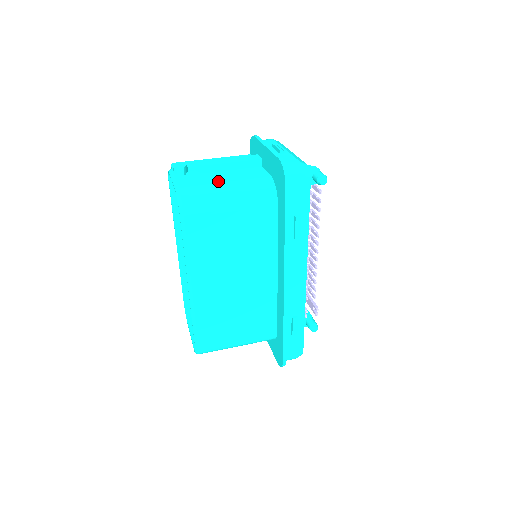
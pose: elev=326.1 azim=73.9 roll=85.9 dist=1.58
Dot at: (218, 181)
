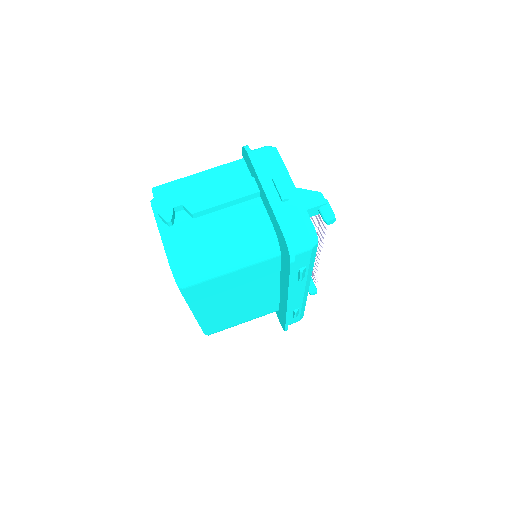
Dot at: (213, 241)
